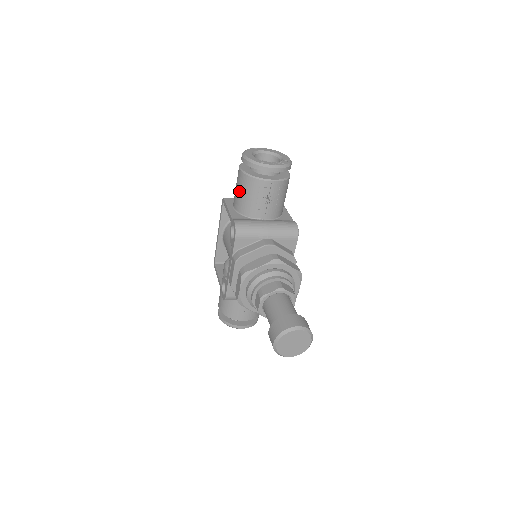
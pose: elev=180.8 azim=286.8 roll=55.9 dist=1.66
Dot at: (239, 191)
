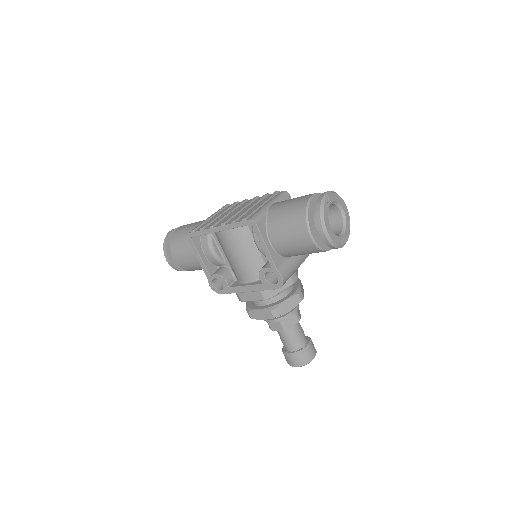
Dot at: (294, 246)
